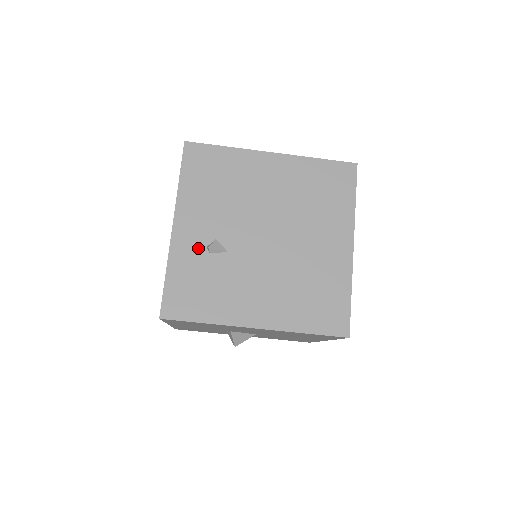
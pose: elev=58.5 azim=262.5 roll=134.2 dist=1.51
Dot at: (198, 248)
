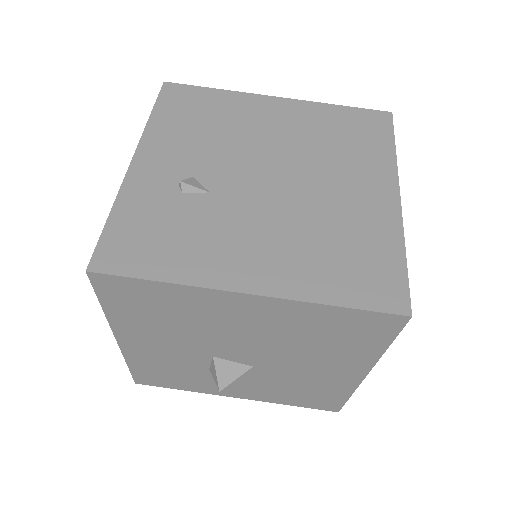
Dot at: (165, 186)
